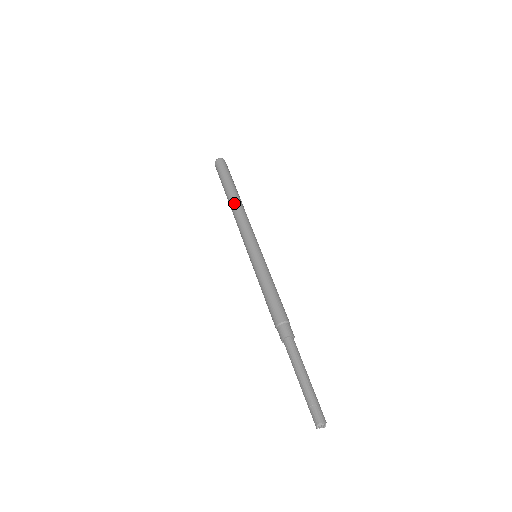
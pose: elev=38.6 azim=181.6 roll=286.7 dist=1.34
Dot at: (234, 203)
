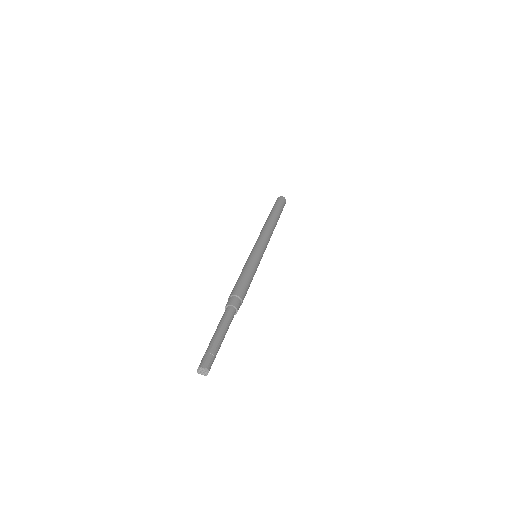
Dot at: (266, 222)
